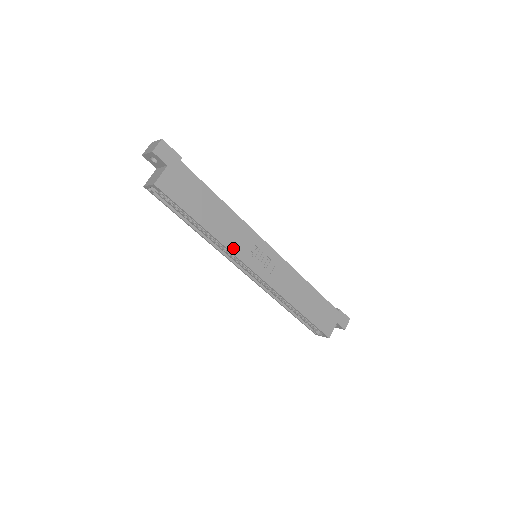
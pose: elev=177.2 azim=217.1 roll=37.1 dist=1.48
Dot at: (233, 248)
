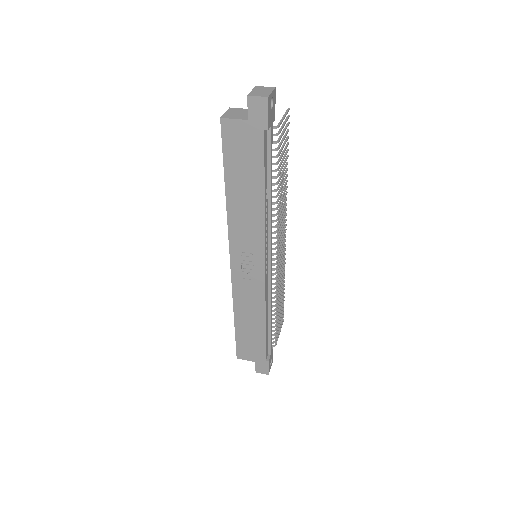
Dot at: (233, 230)
